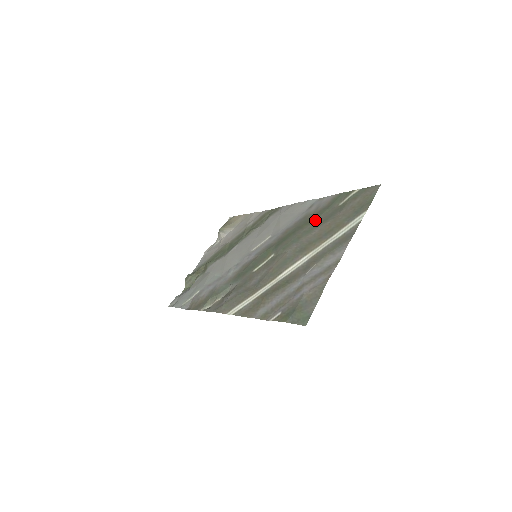
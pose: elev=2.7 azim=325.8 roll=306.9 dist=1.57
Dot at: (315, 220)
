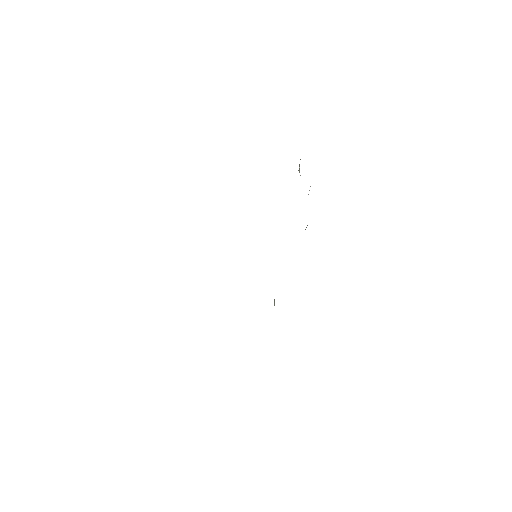
Dot at: occluded
